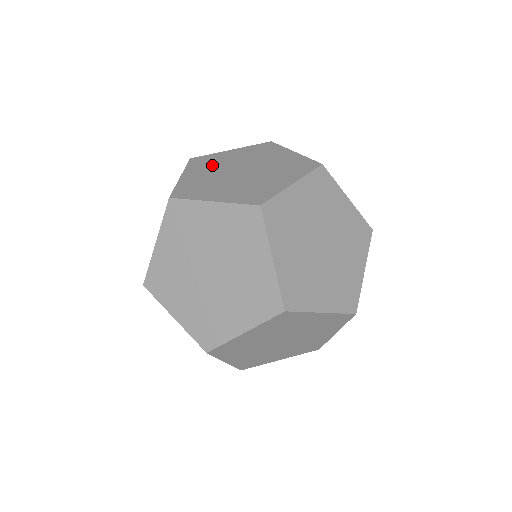
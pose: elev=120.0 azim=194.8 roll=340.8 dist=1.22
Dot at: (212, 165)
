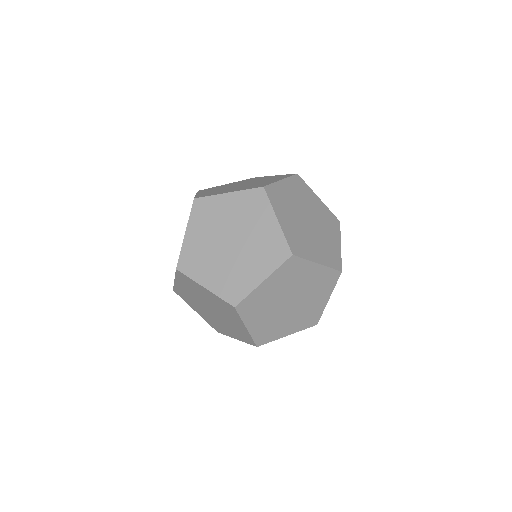
Dot at: (203, 259)
